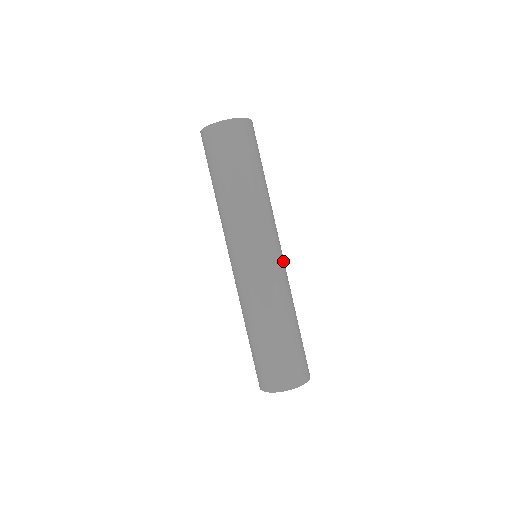
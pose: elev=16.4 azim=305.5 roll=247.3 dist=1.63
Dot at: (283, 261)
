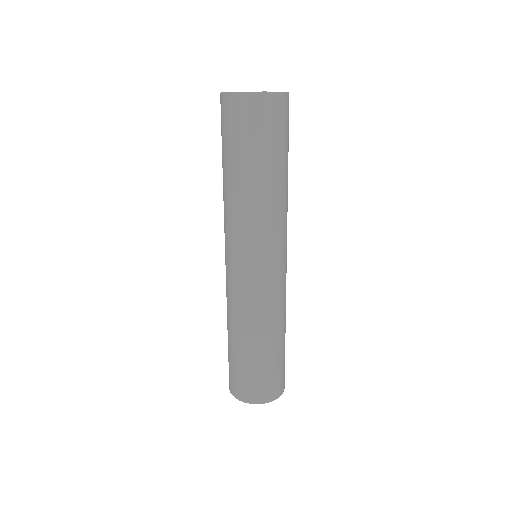
Dot at: occluded
